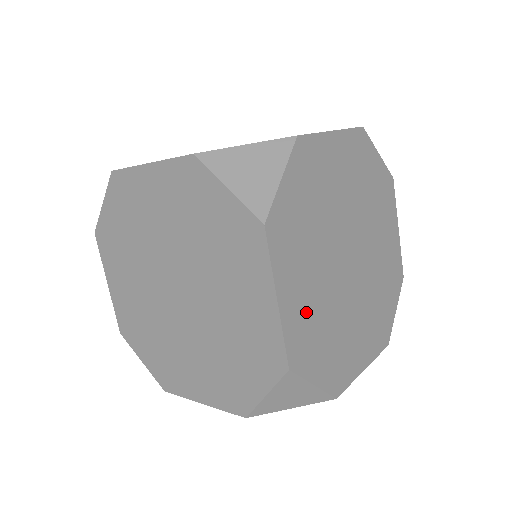
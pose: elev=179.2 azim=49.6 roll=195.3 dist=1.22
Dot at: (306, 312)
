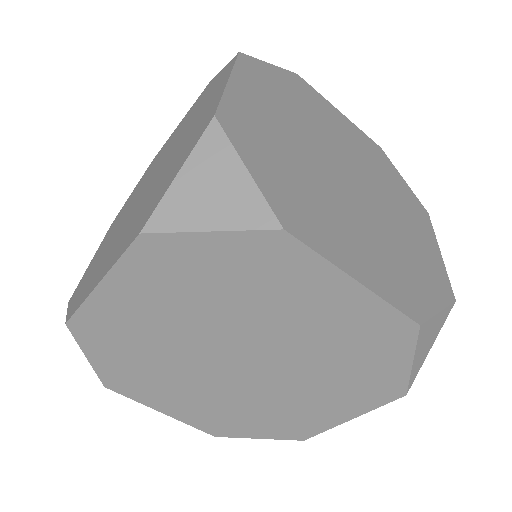
Dot at: (263, 125)
